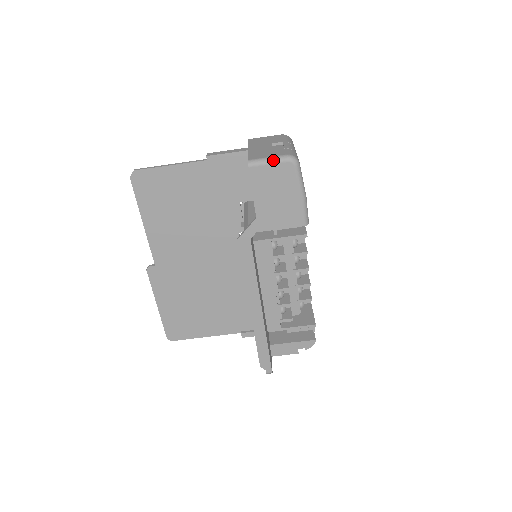
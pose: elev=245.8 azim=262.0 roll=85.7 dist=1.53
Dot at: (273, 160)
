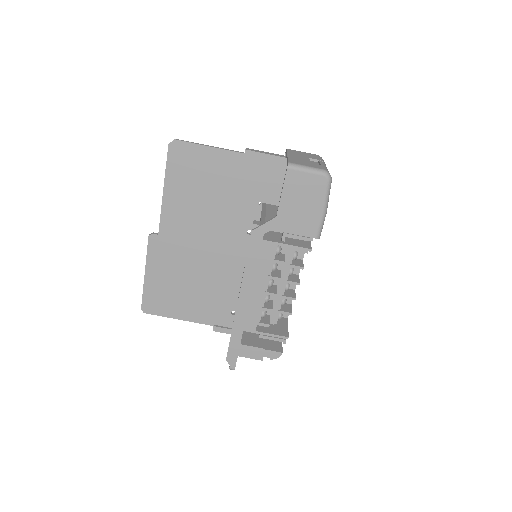
Dot at: (310, 170)
